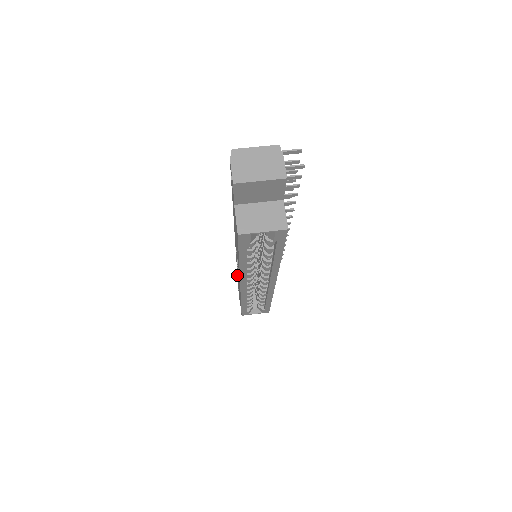
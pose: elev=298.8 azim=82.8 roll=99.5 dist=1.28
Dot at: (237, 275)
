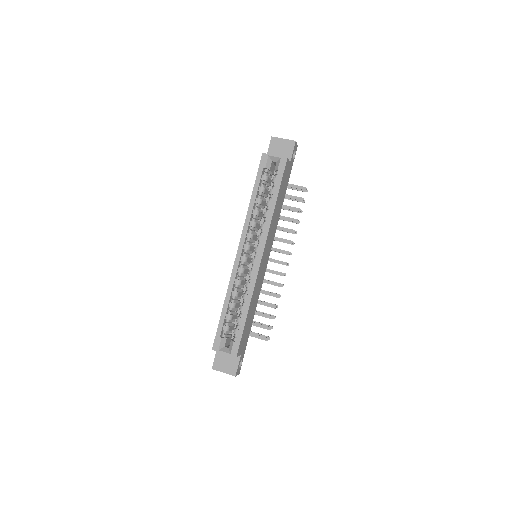
Dot at: occluded
